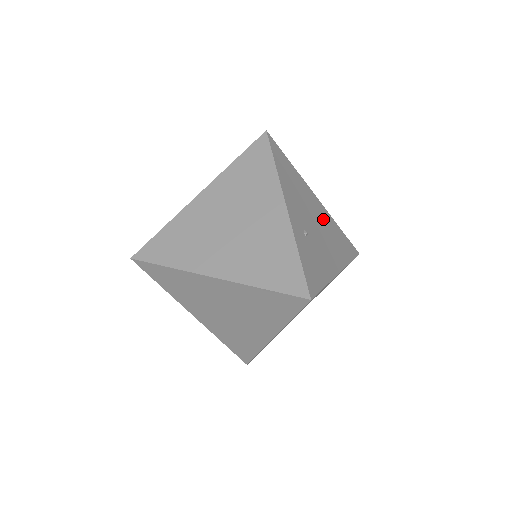
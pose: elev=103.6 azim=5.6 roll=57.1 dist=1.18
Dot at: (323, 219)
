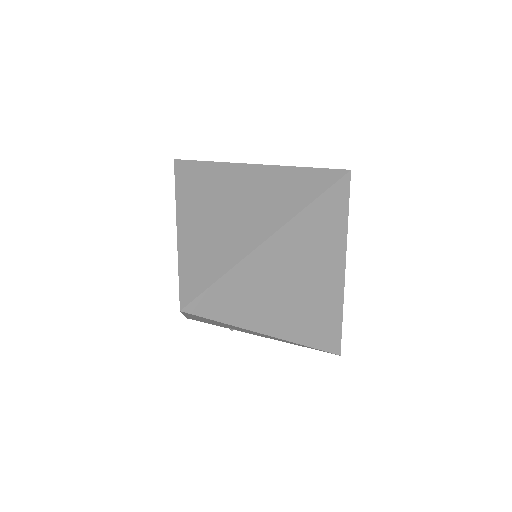
Dot at: occluded
